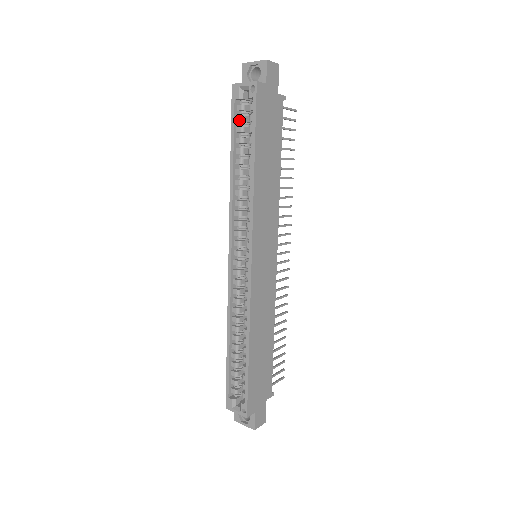
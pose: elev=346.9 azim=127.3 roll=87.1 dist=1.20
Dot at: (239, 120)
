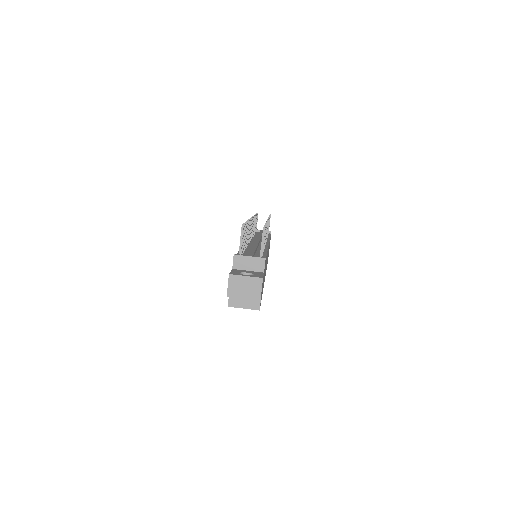
Dot at: occluded
